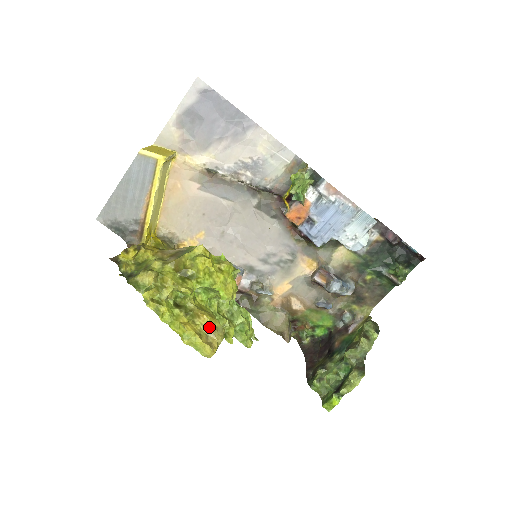
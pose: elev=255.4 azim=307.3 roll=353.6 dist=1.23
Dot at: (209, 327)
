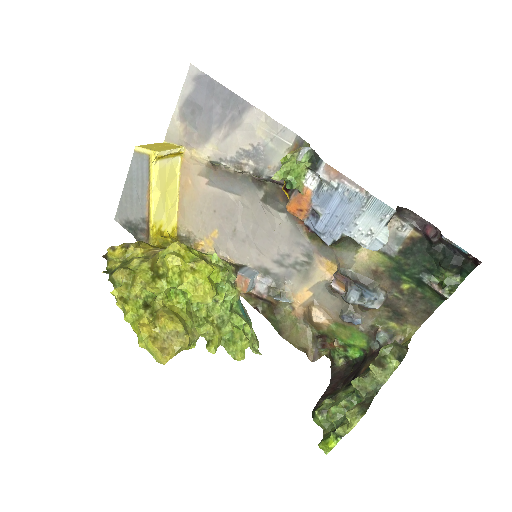
Dot at: (167, 331)
